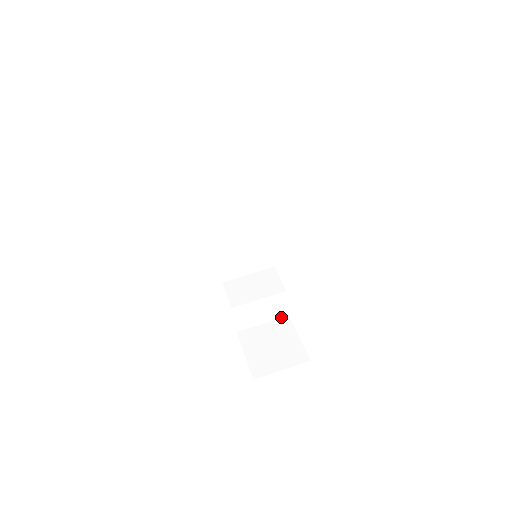
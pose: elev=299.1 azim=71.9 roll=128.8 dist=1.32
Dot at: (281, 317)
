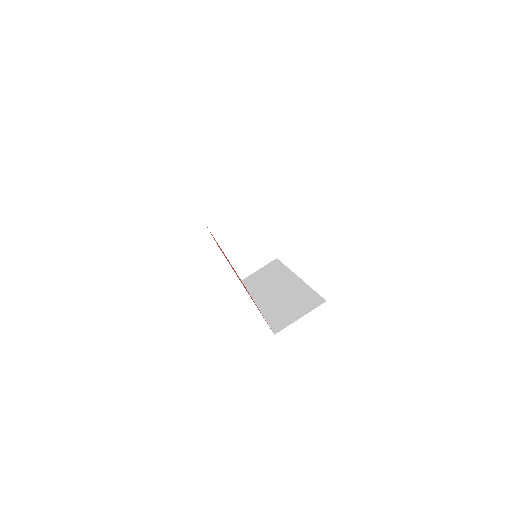
Dot at: occluded
